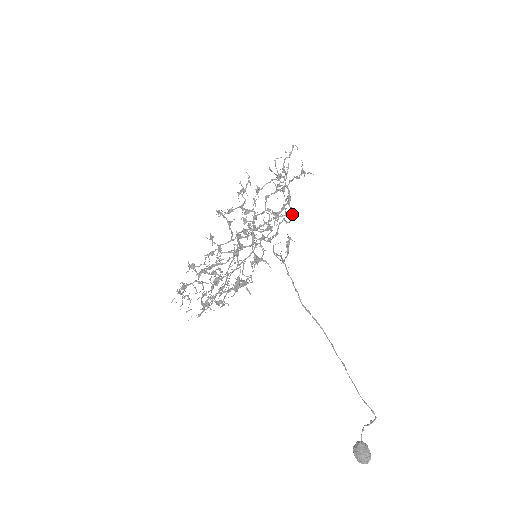
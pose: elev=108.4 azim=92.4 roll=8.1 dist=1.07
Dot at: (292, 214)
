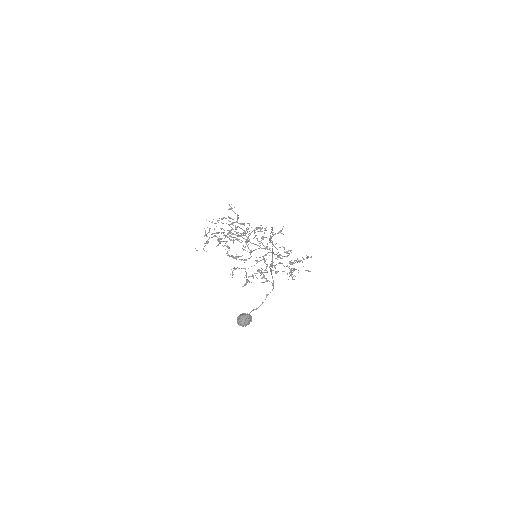
Dot at: occluded
